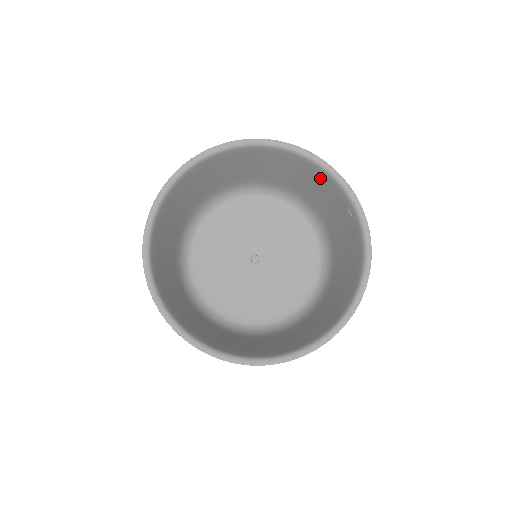
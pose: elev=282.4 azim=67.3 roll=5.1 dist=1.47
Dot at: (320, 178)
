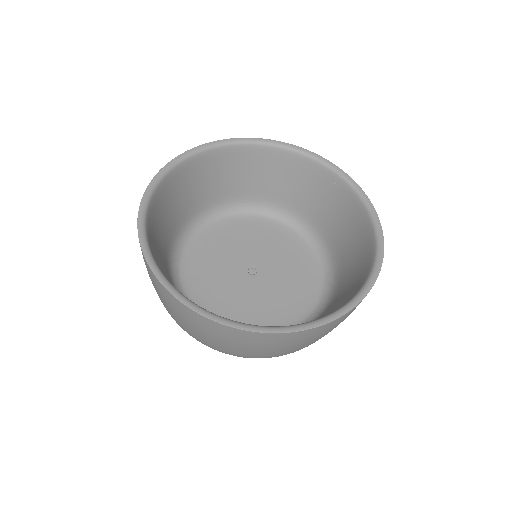
Dot at: (293, 165)
